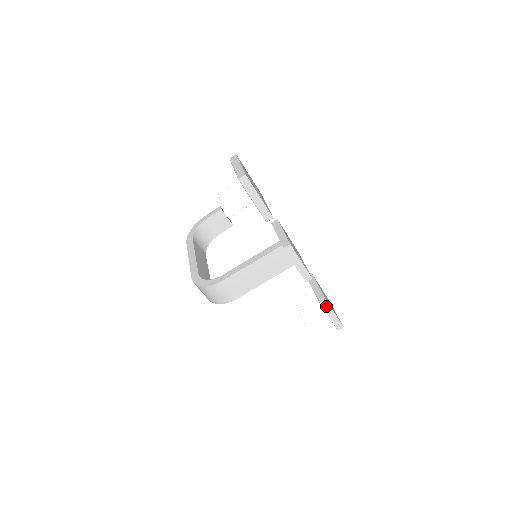
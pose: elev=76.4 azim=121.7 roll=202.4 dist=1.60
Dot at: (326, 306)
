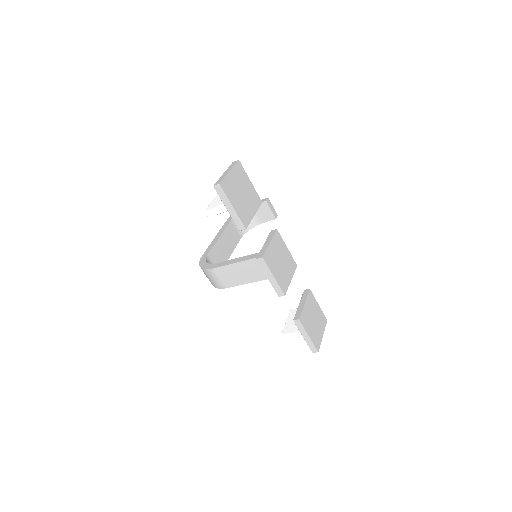
Dot at: (300, 326)
